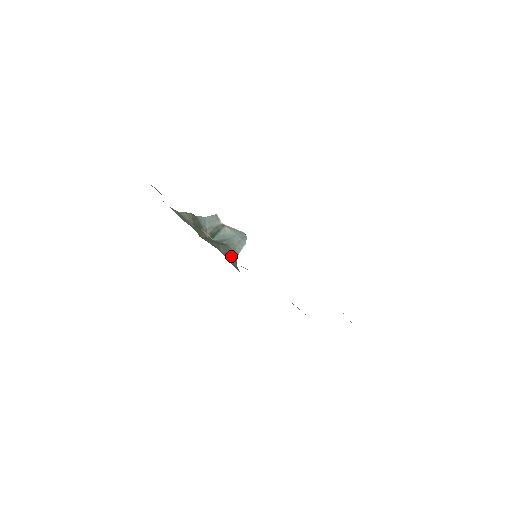
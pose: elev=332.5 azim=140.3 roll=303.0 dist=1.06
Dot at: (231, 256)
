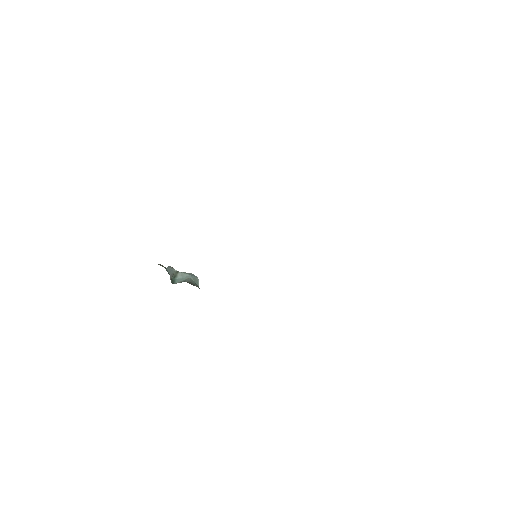
Dot at: occluded
